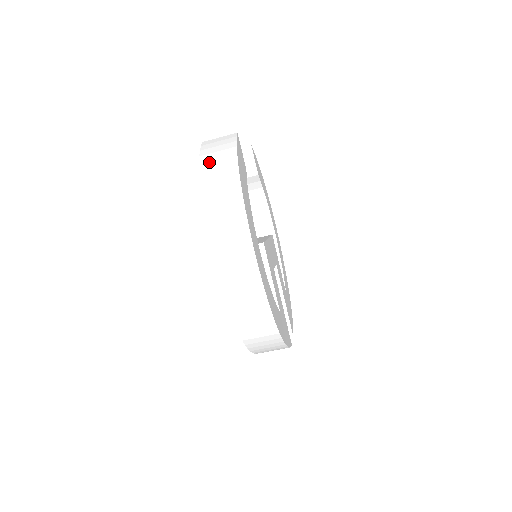
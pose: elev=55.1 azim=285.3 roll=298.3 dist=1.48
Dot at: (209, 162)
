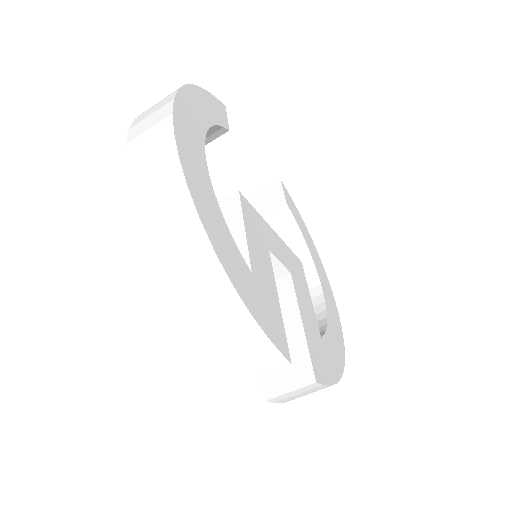
Dot at: occluded
